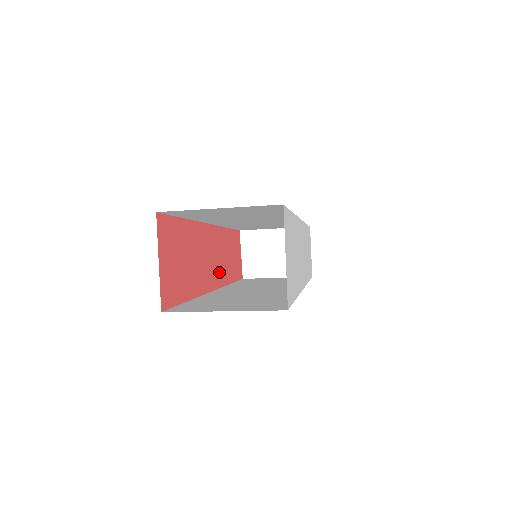
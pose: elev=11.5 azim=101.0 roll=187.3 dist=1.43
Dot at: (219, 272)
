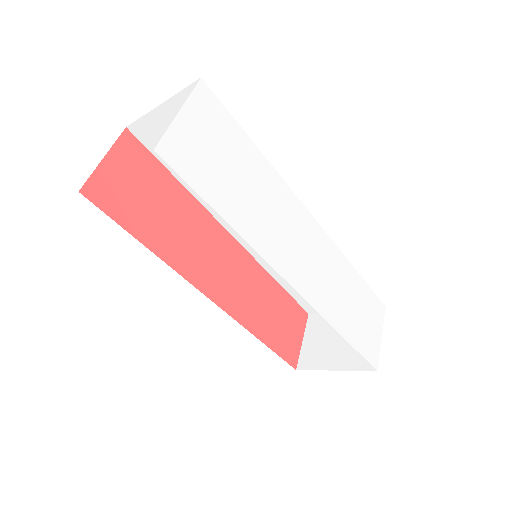
Dot at: (231, 296)
